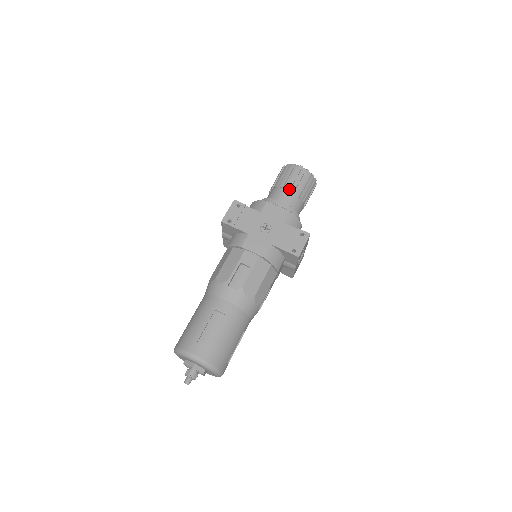
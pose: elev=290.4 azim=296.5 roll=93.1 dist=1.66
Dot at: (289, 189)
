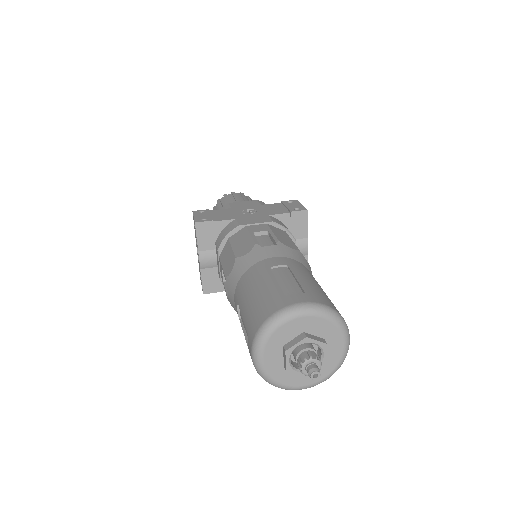
Dot at: (239, 201)
